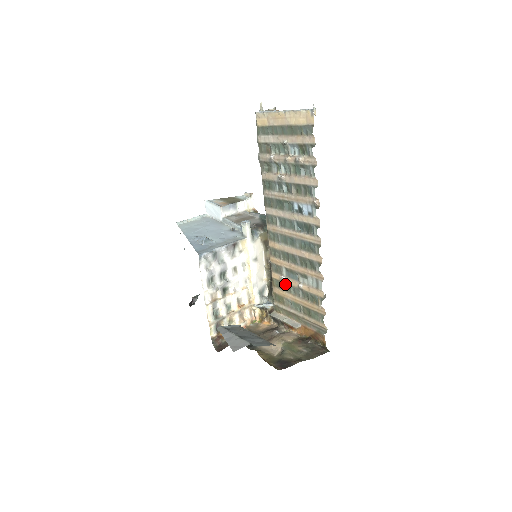
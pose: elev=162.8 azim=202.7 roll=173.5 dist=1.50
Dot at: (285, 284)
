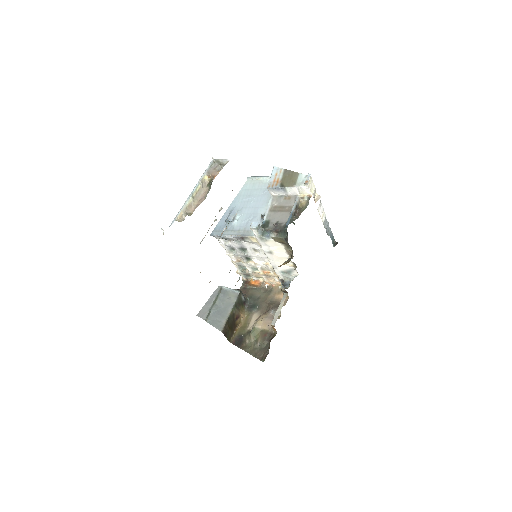
Dot at: occluded
